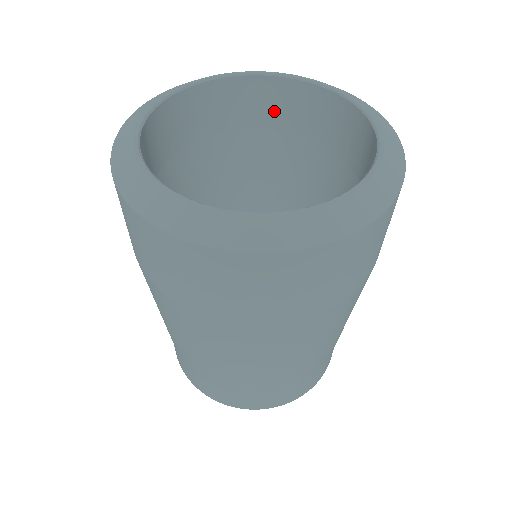
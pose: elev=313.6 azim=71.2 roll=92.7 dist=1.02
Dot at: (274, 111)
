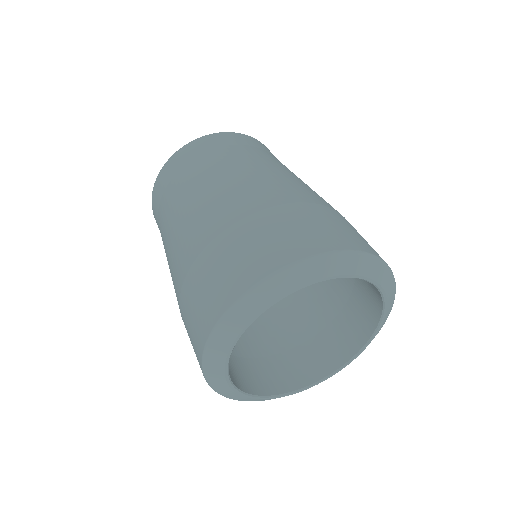
Dot at: occluded
